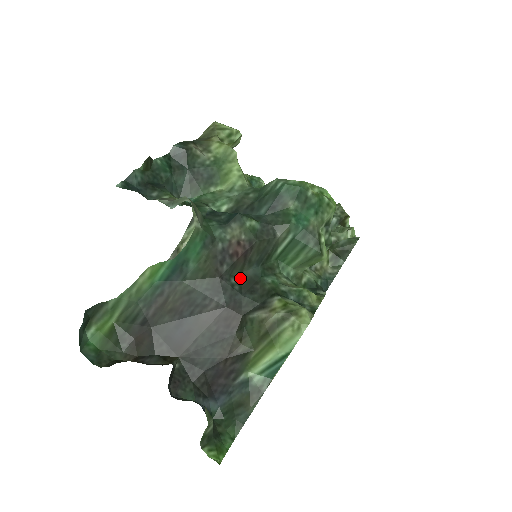
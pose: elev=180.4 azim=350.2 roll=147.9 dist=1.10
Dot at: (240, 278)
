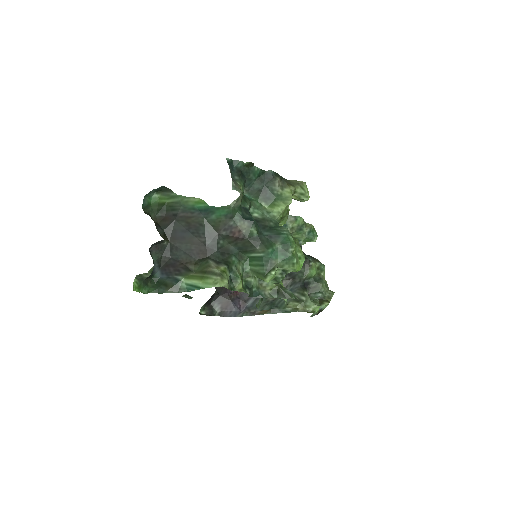
Dot at: (225, 244)
